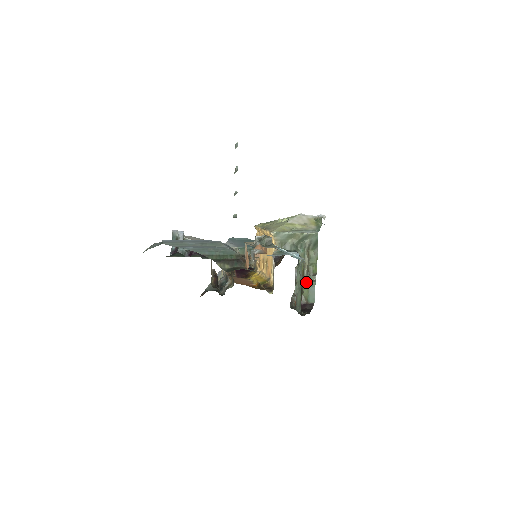
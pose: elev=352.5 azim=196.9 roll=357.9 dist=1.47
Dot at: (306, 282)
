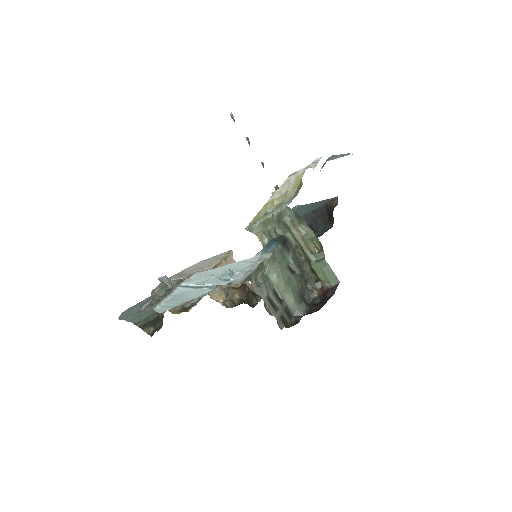
Dot at: (314, 265)
